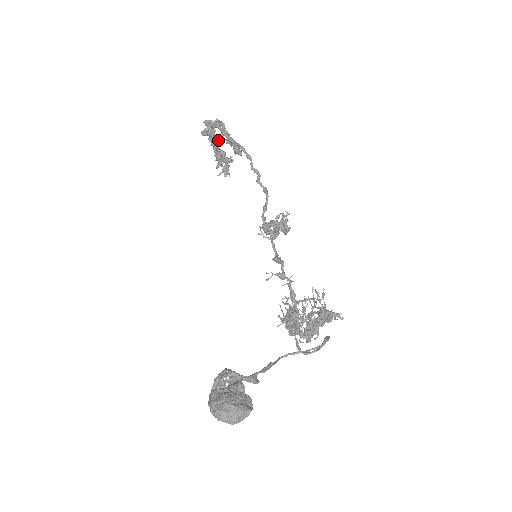
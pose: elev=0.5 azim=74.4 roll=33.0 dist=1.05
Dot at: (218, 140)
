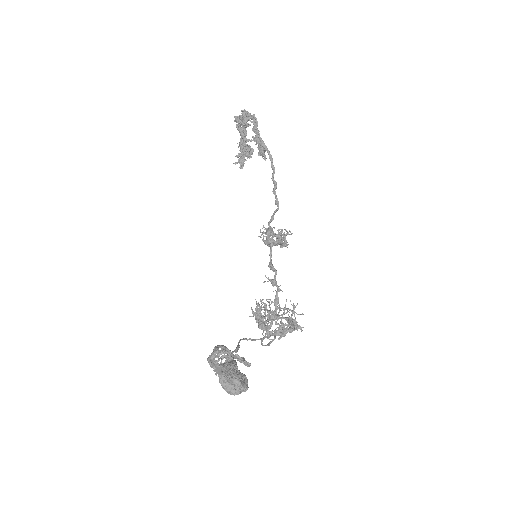
Dot at: (245, 132)
